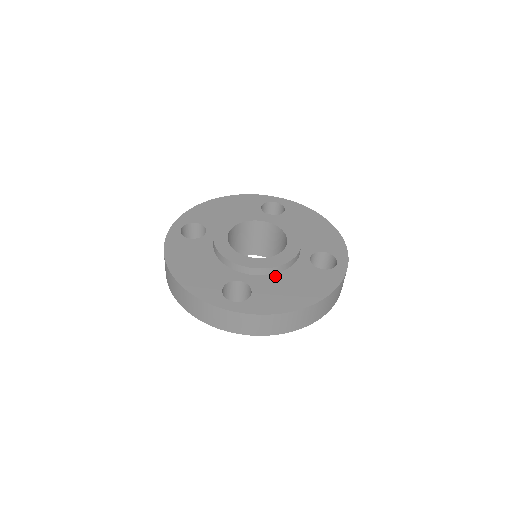
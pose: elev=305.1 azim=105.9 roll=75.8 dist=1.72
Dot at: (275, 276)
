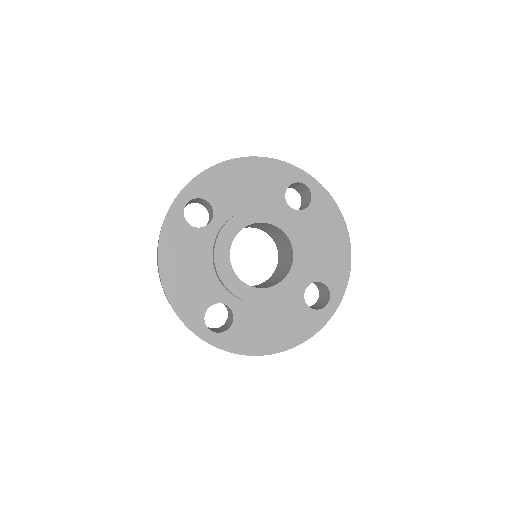
Dot at: (262, 307)
